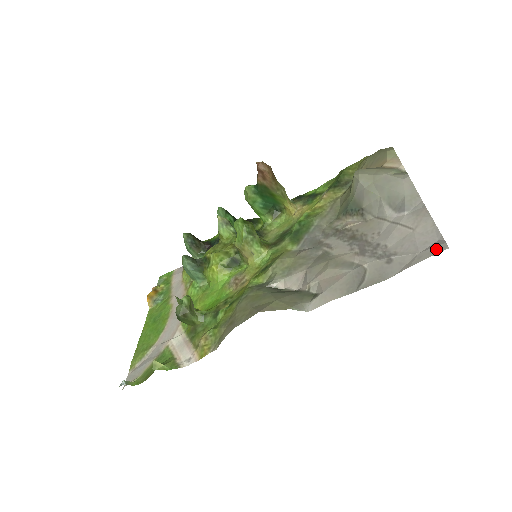
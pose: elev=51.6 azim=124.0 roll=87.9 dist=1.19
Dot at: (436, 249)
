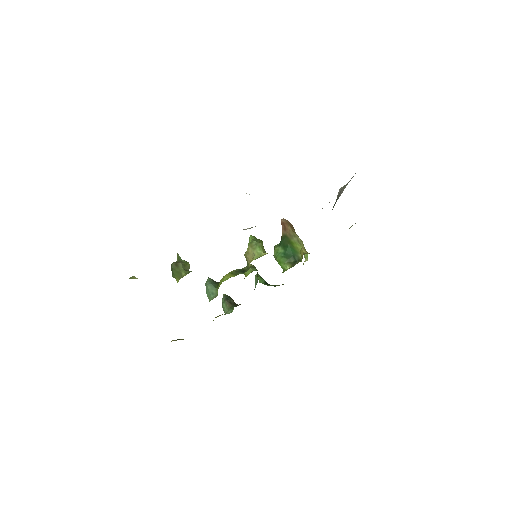
Dot at: occluded
